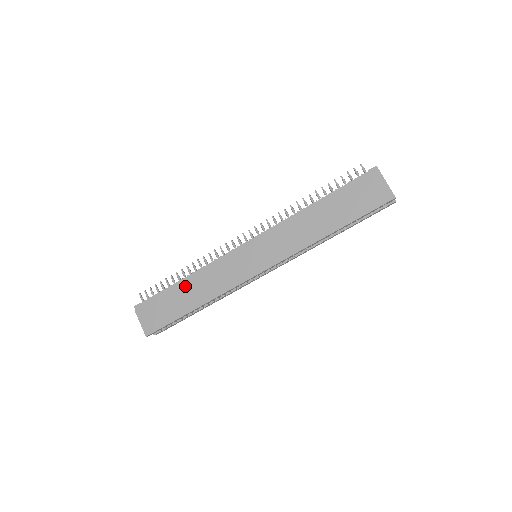
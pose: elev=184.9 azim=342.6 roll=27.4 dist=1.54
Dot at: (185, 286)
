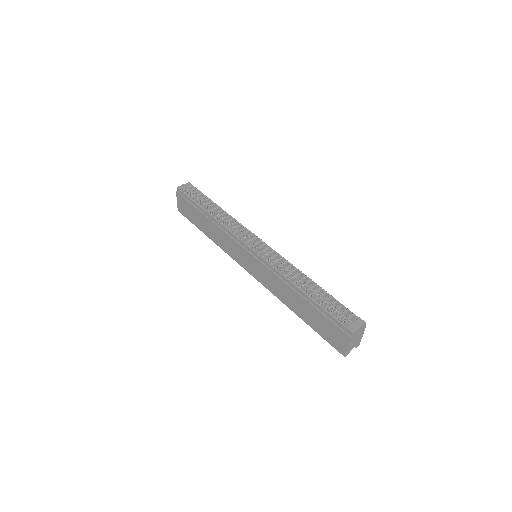
Dot at: (206, 219)
